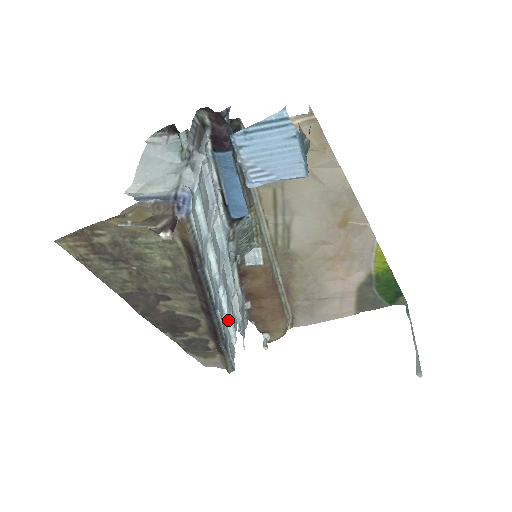
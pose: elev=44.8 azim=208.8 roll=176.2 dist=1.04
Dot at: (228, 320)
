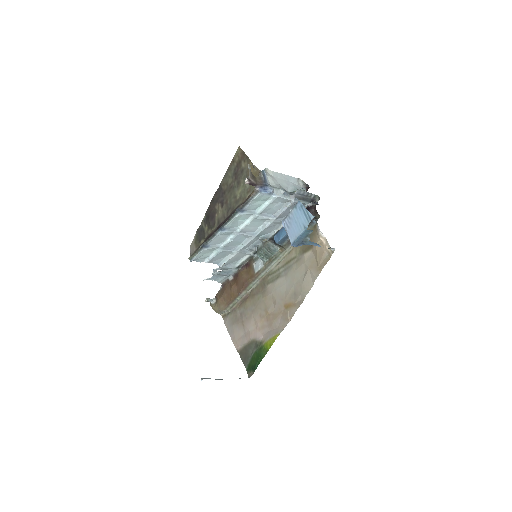
Dot at: (218, 249)
